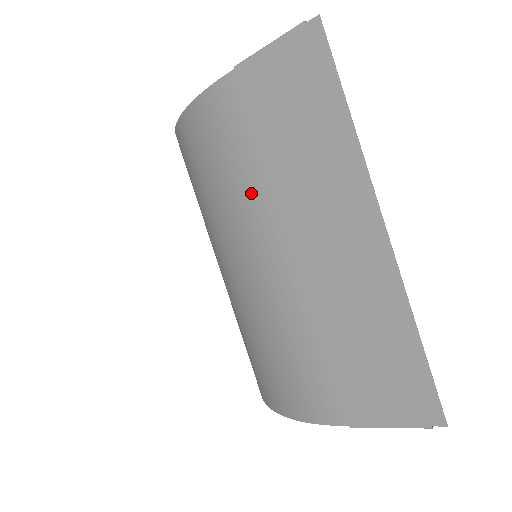
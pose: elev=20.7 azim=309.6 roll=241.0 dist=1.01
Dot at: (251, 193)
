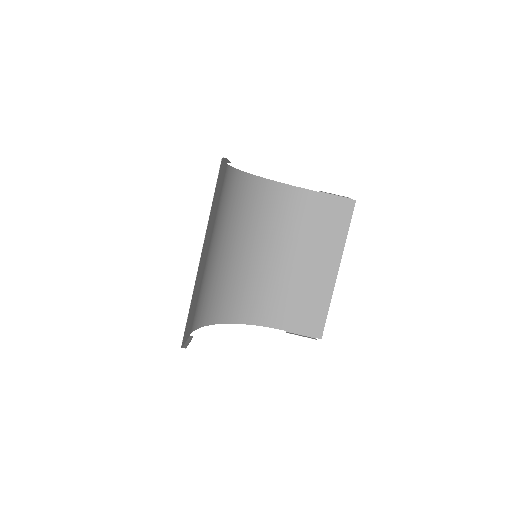
Dot at: (217, 219)
